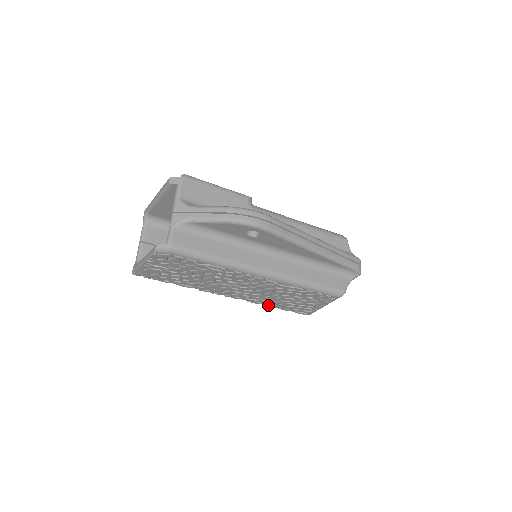
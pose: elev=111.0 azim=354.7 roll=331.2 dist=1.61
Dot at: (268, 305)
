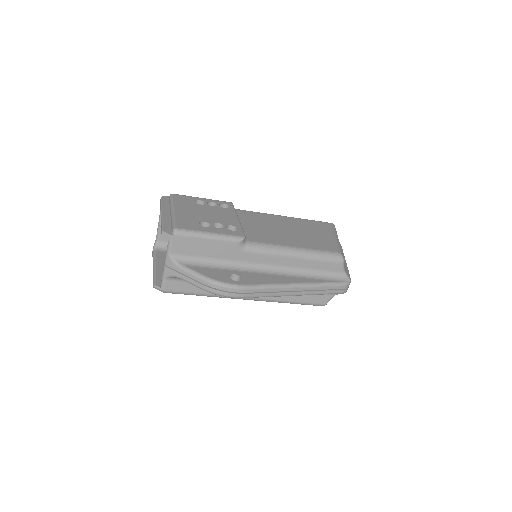
Dot at: occluded
